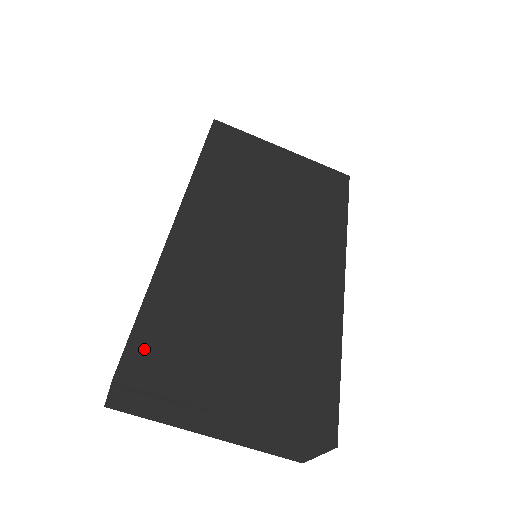
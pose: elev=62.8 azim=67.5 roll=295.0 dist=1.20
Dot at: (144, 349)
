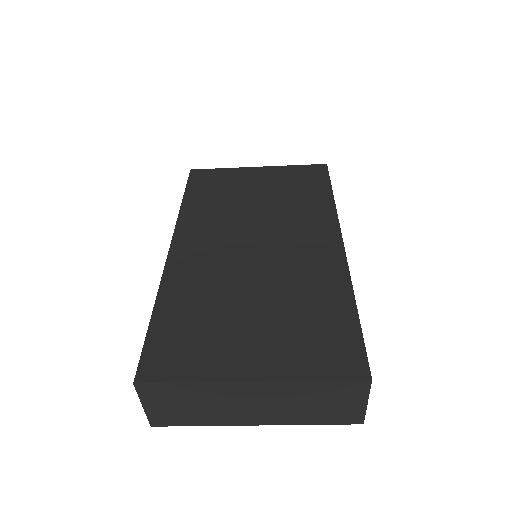
Dot at: (158, 352)
